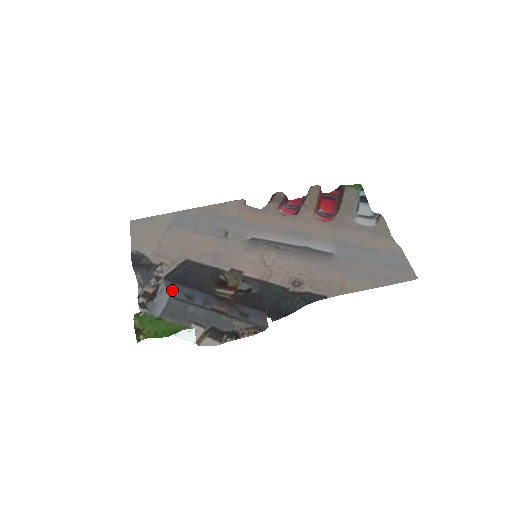
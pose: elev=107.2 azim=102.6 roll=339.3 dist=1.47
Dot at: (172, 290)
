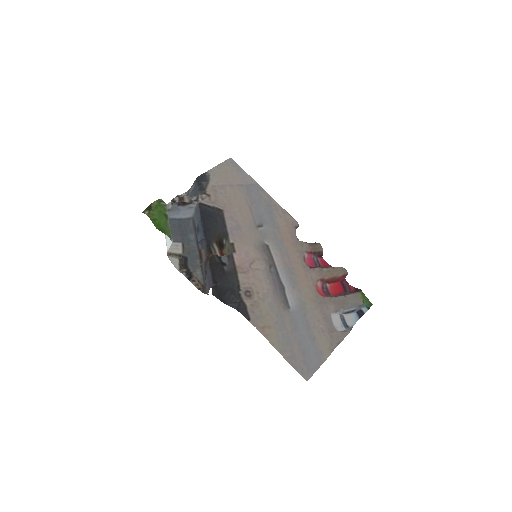
Dot at: (197, 215)
